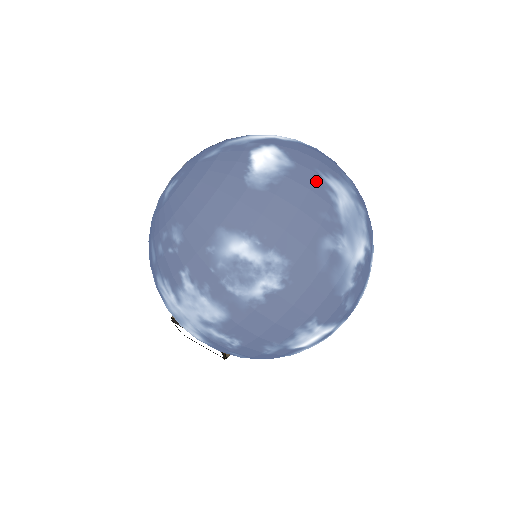
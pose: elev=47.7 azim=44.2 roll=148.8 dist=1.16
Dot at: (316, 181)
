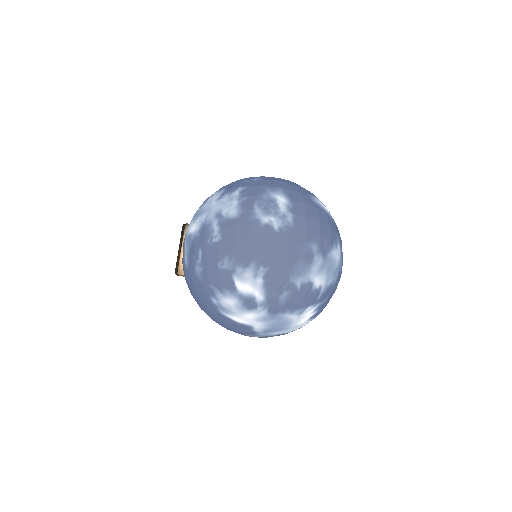
Dot at: (335, 233)
